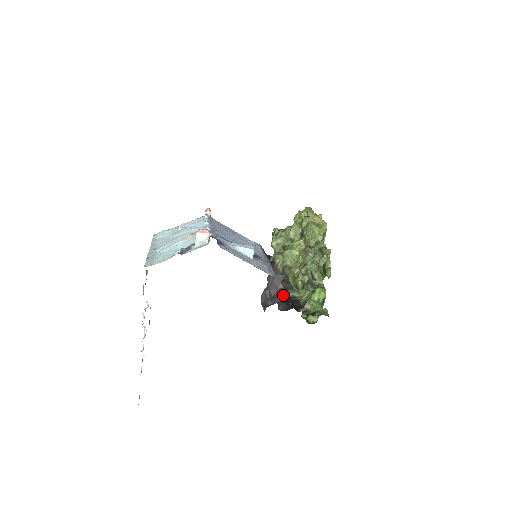
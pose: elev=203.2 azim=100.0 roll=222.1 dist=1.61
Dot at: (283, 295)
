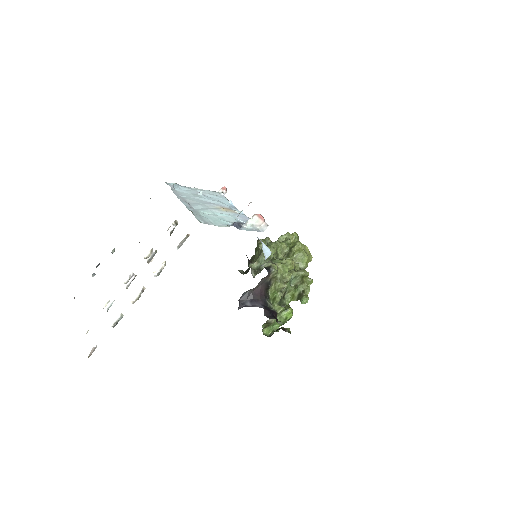
Dot at: (263, 302)
